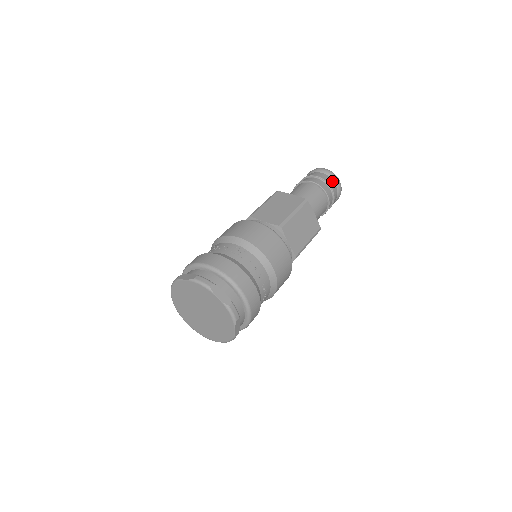
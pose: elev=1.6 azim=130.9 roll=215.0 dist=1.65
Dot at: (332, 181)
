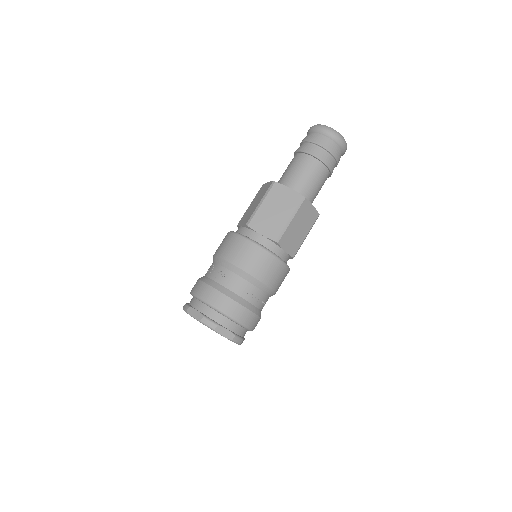
Dot at: (336, 146)
